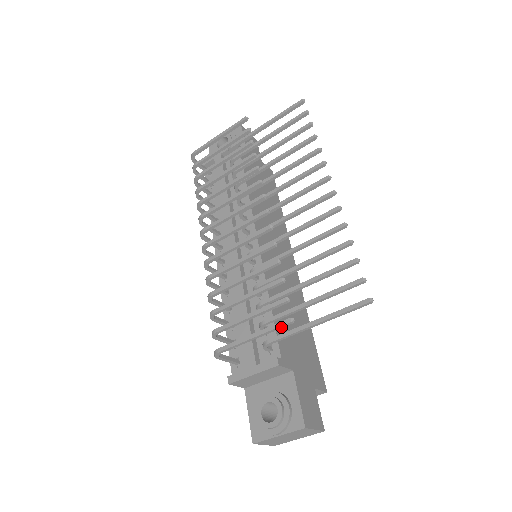
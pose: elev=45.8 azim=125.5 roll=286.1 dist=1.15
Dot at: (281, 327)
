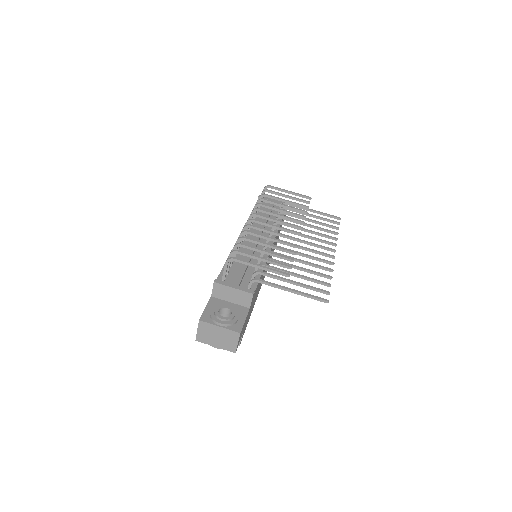
Dot at: (280, 274)
